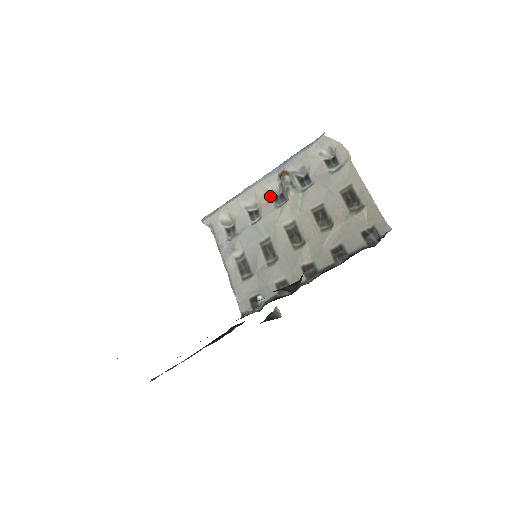
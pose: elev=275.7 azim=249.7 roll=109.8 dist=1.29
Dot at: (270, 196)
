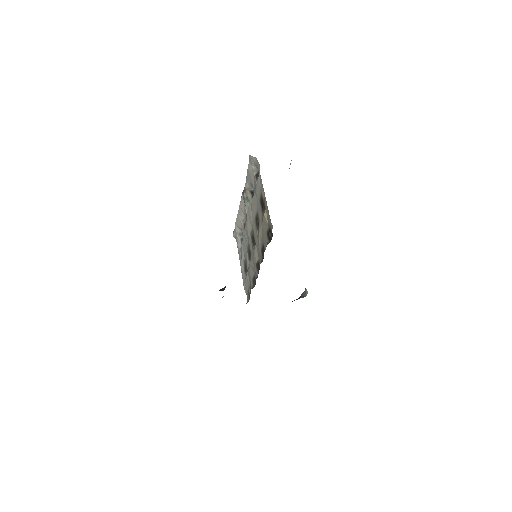
Dot at: occluded
